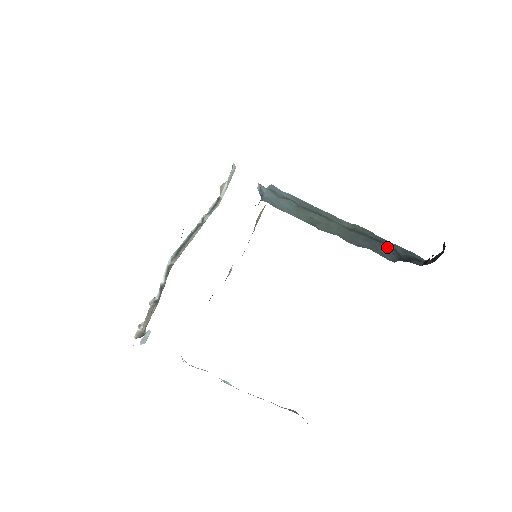
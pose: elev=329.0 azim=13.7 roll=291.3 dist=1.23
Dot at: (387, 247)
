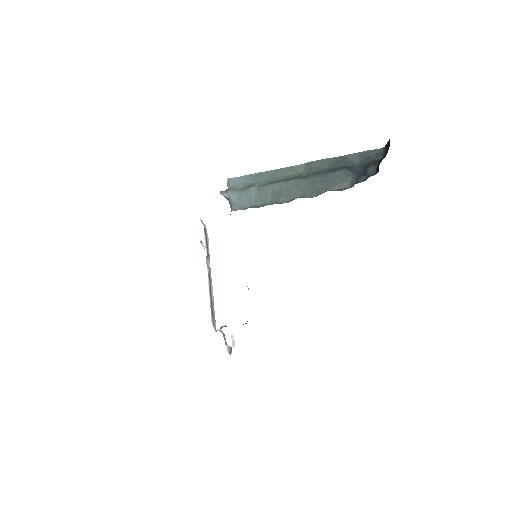
Dot at: (342, 172)
